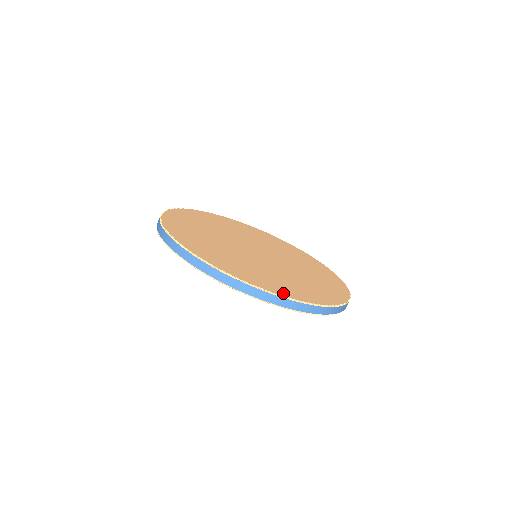
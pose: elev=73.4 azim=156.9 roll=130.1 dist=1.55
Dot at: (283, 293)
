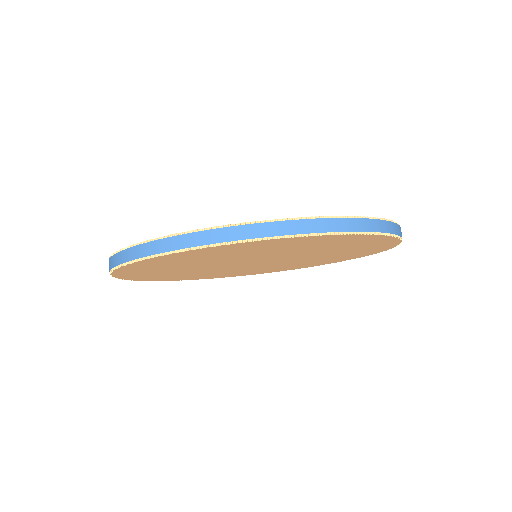
Dot at: occluded
